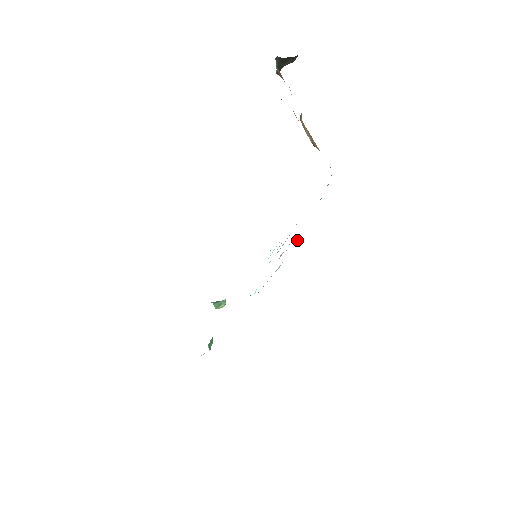
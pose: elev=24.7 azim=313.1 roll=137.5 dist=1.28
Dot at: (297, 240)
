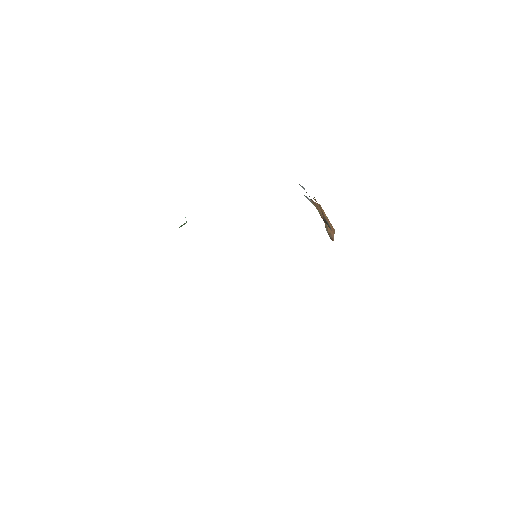
Dot at: occluded
